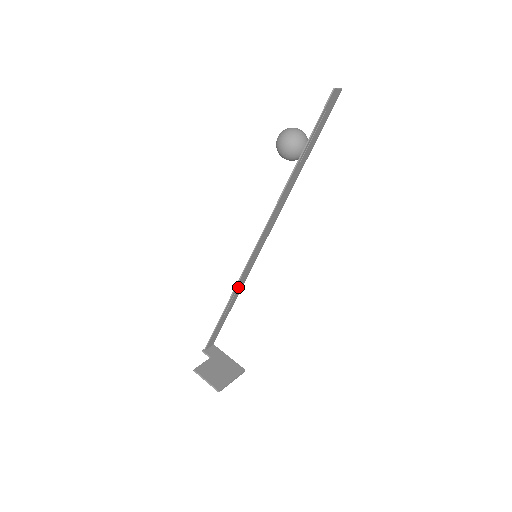
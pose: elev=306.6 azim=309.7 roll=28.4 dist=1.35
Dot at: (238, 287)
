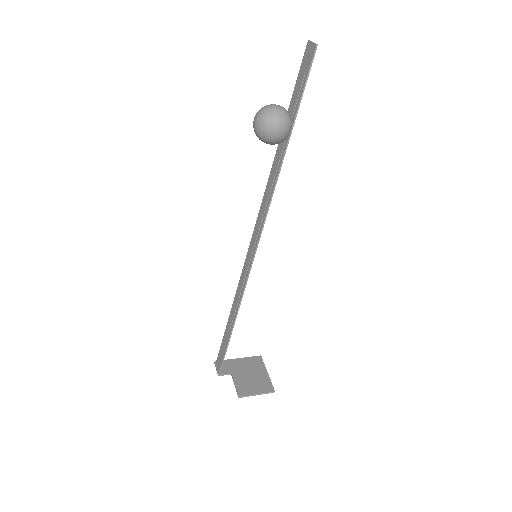
Dot at: (240, 296)
